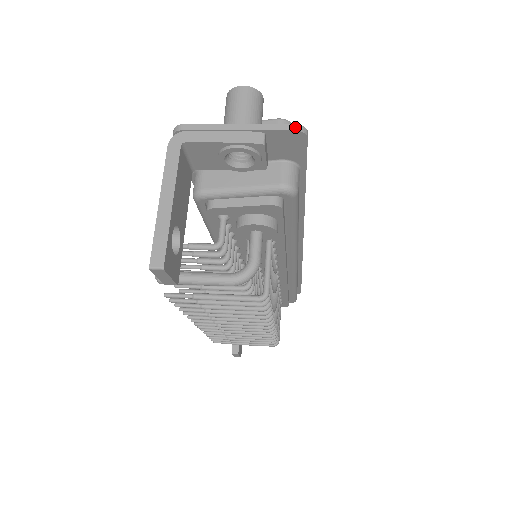
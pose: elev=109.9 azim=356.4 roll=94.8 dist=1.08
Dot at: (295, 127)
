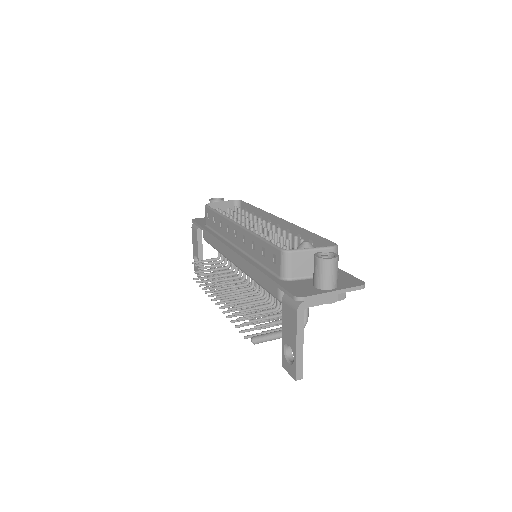
Dot at: (362, 287)
